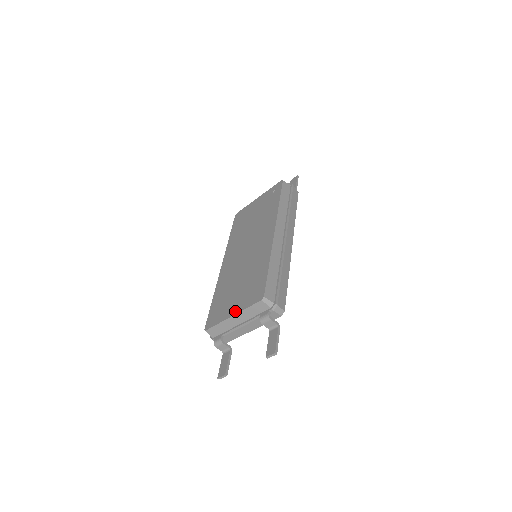
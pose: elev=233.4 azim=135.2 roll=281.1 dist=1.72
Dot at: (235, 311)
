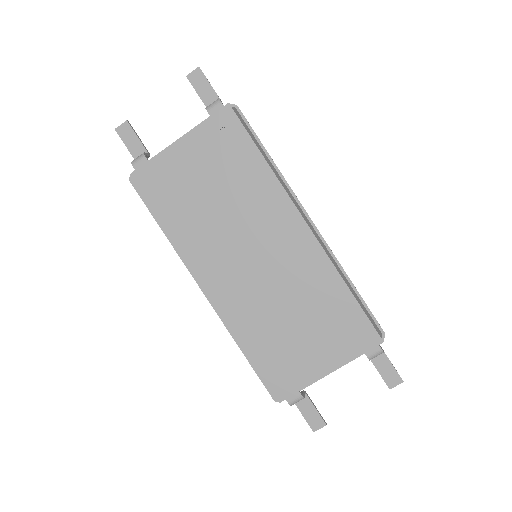
Dot at: (331, 367)
